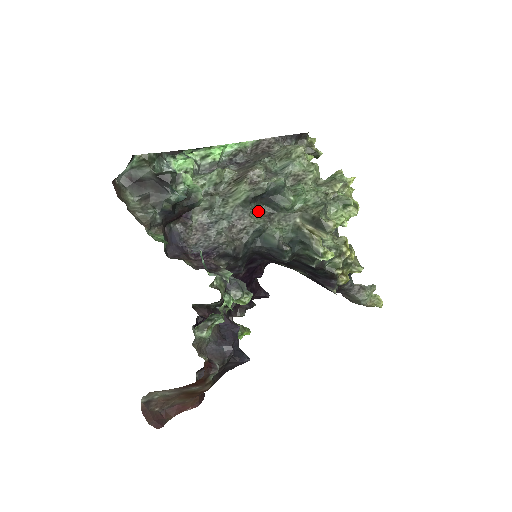
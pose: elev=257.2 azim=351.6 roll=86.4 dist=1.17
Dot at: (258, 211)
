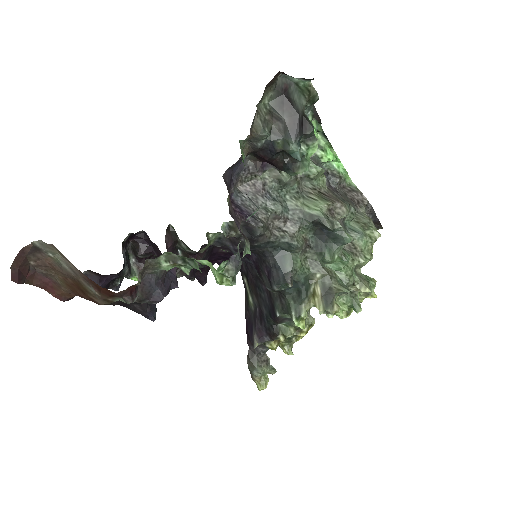
Dot at: (306, 233)
